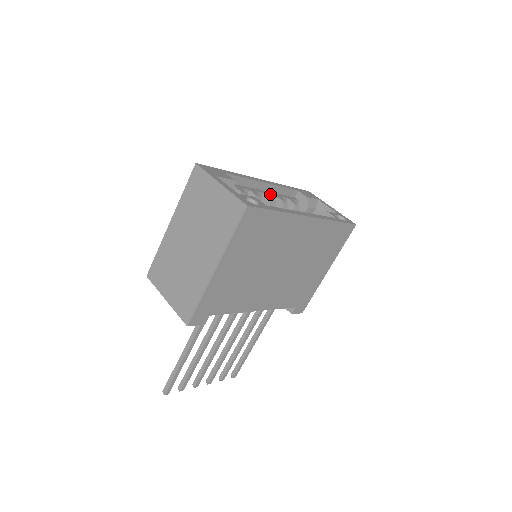
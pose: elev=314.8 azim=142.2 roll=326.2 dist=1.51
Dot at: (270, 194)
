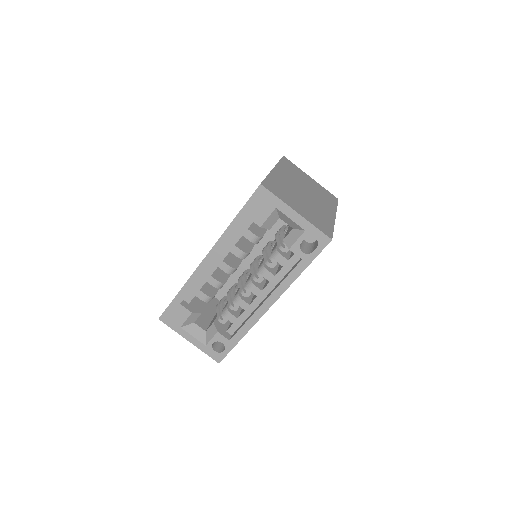
Dot at: occluded
